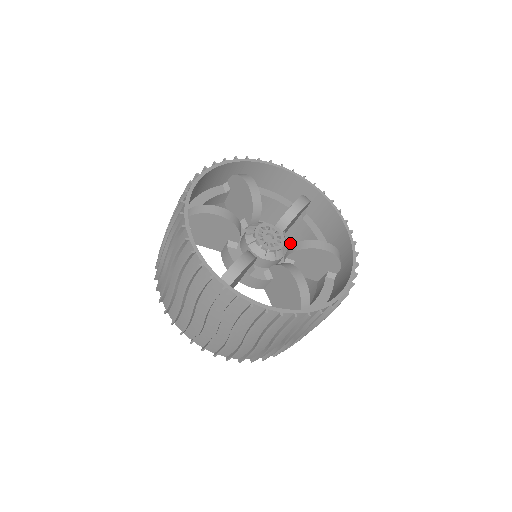
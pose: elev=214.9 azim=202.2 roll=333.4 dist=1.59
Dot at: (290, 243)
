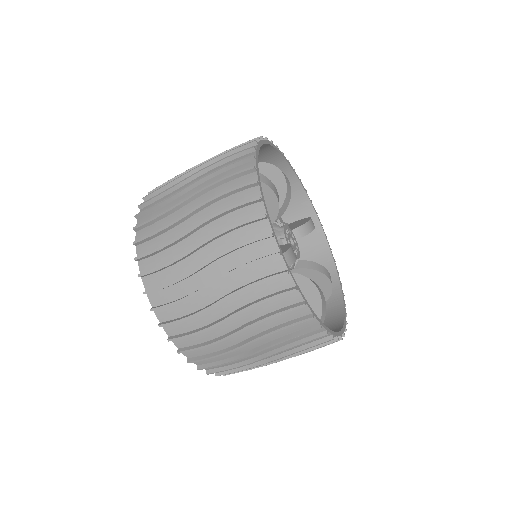
Dot at: occluded
